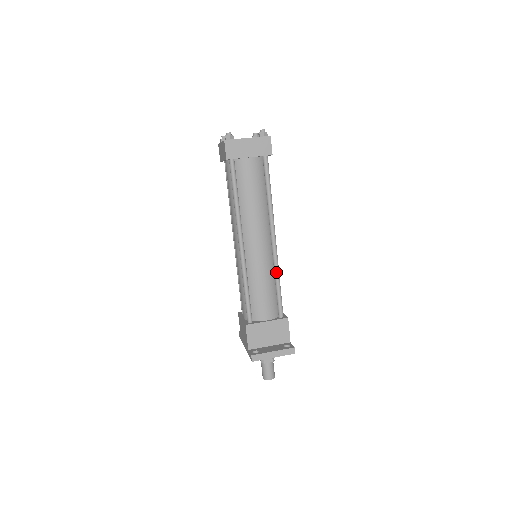
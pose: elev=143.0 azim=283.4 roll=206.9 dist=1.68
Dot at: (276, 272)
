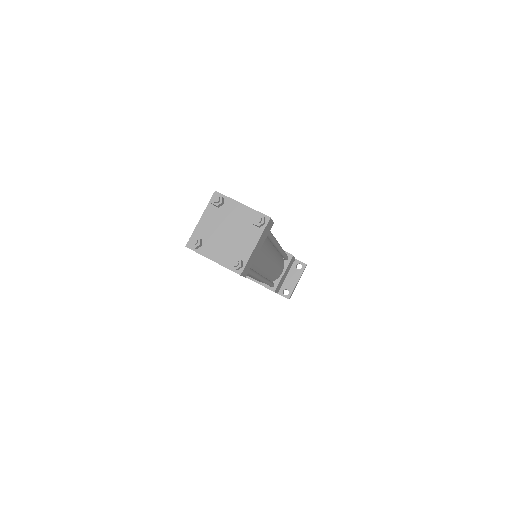
Dot at: (282, 253)
